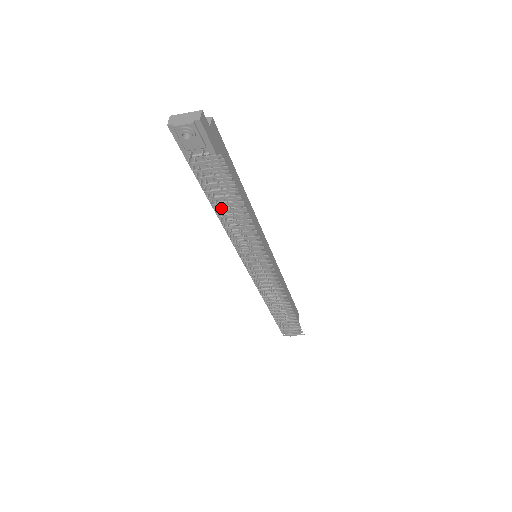
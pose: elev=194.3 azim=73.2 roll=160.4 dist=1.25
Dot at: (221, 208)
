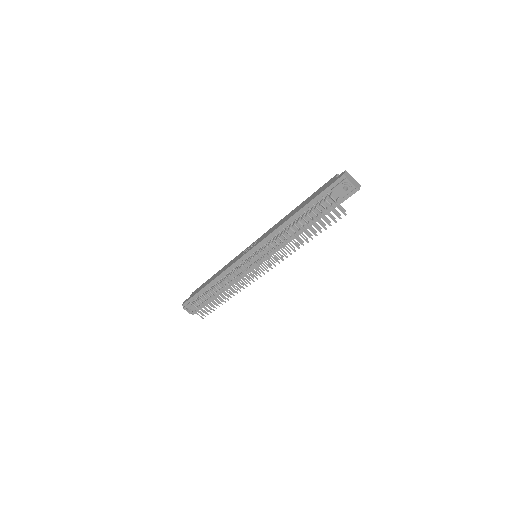
Dot at: (293, 223)
